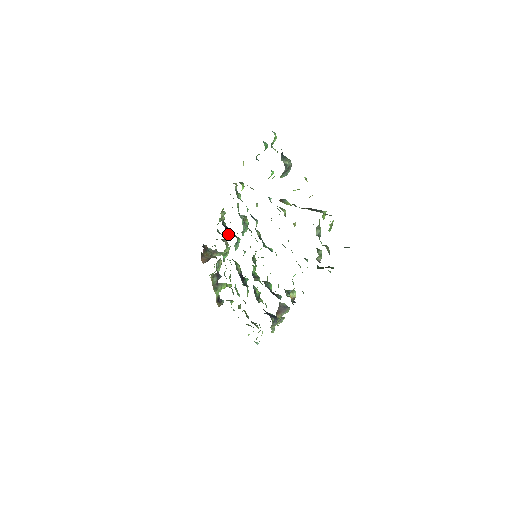
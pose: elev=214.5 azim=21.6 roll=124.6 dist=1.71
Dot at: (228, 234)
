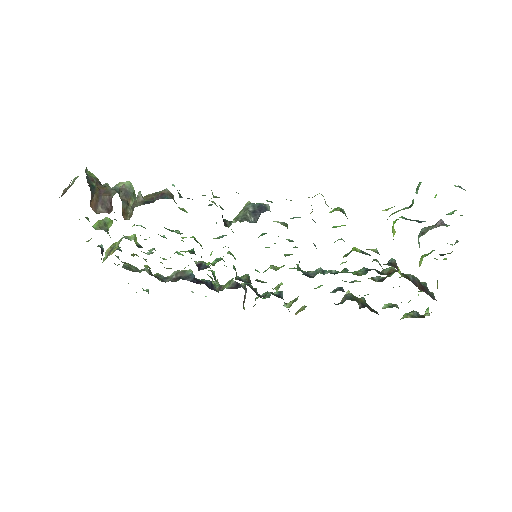
Dot at: (224, 224)
